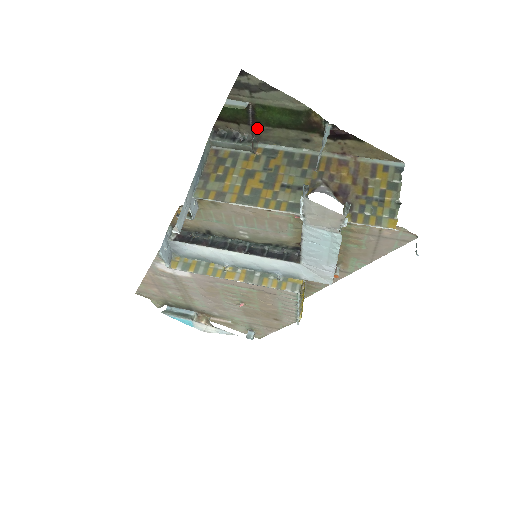
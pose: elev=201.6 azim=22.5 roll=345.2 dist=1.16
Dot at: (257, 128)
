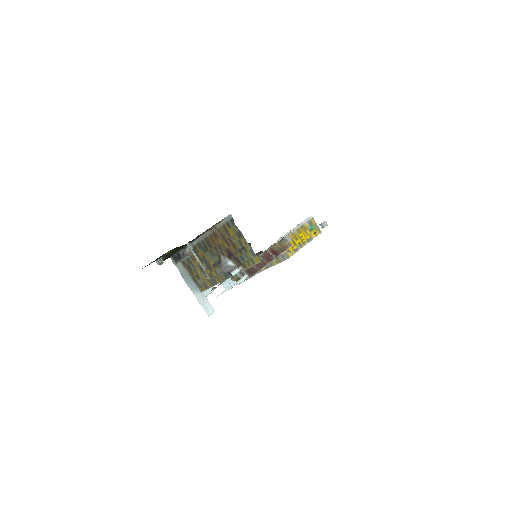
Dot at: occluded
